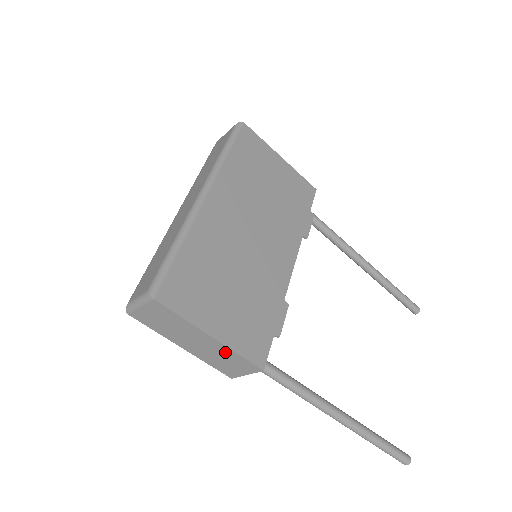
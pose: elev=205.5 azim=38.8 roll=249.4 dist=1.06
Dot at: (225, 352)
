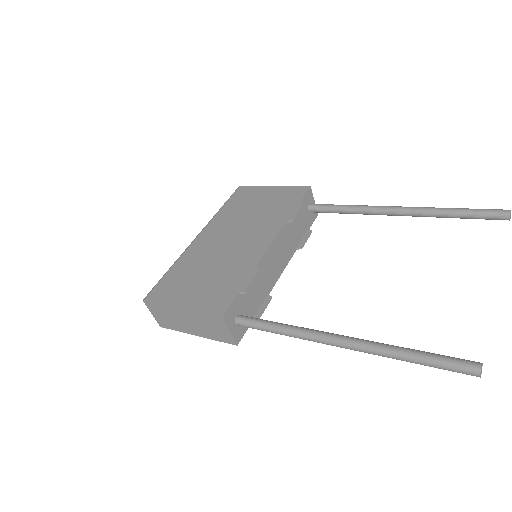
Dot at: (198, 317)
